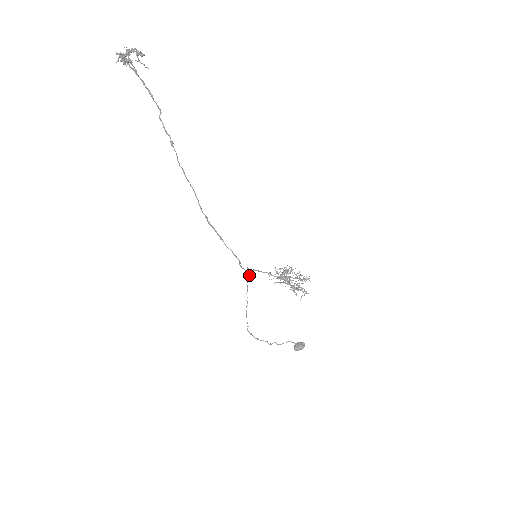
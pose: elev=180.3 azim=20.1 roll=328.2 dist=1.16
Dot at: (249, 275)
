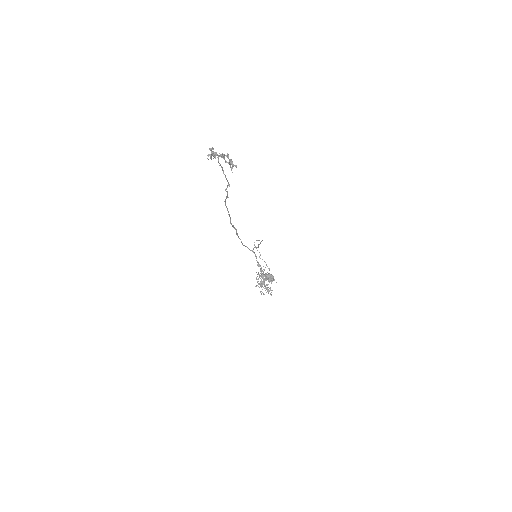
Dot at: occluded
